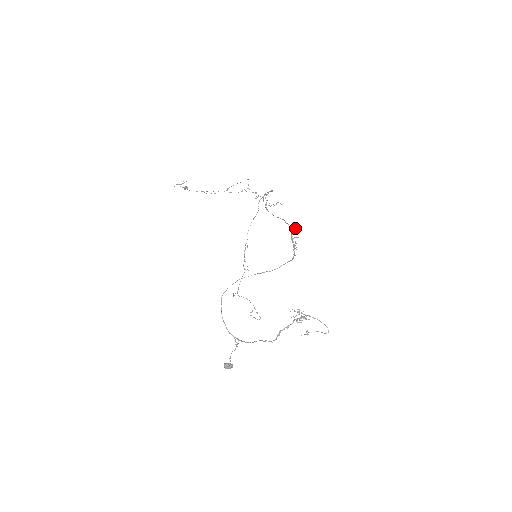
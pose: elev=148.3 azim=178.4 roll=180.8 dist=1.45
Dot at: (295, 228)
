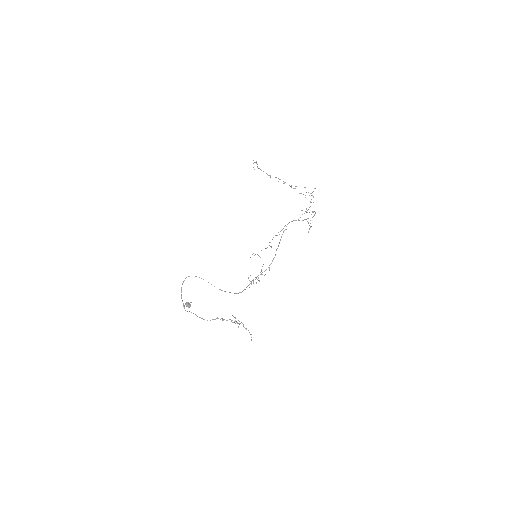
Dot at: occluded
